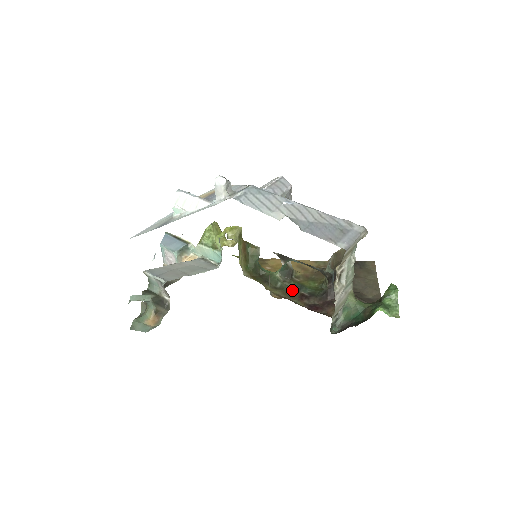
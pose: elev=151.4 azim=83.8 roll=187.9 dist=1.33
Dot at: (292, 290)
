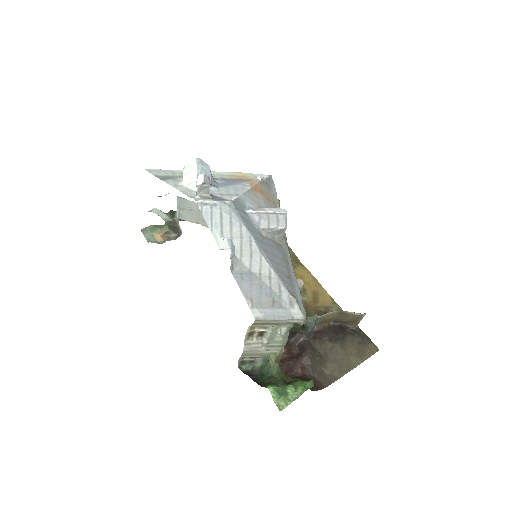
Dot at: occluded
